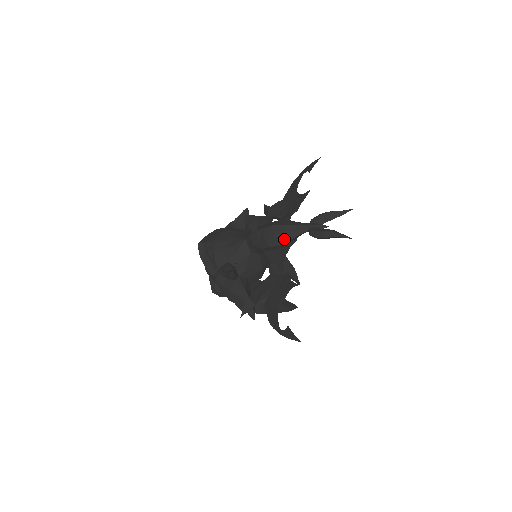
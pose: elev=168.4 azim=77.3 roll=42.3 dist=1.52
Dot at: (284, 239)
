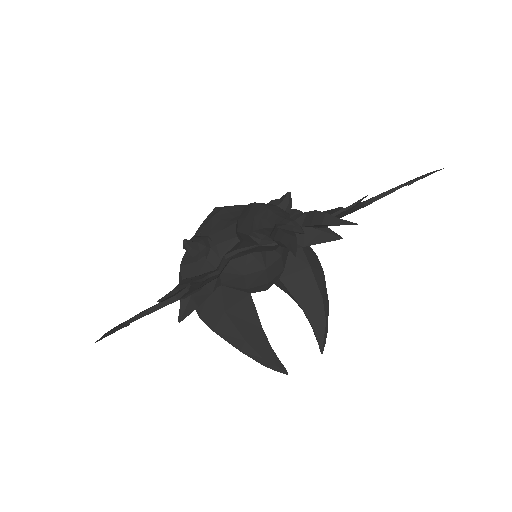
Dot at: (251, 226)
